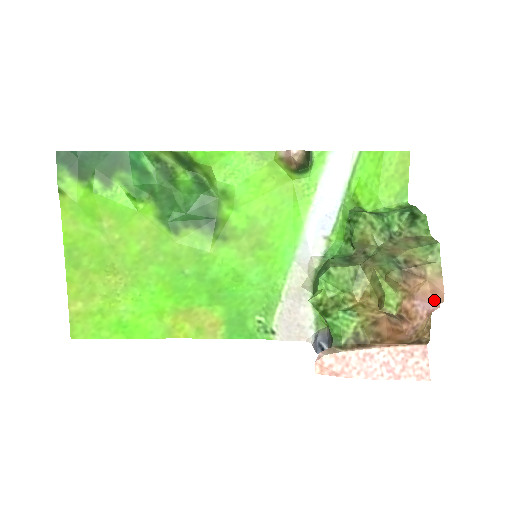
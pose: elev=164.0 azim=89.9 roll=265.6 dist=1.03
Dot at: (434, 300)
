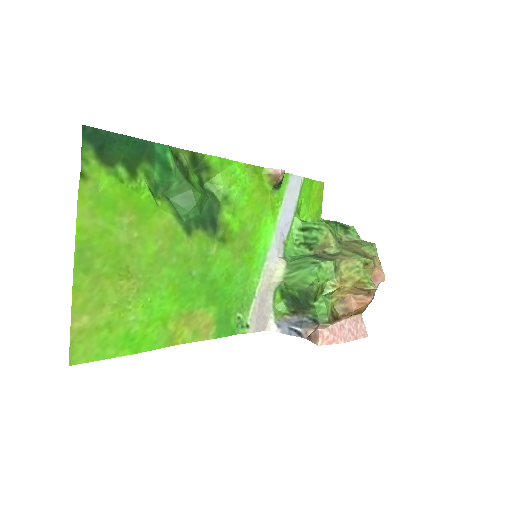
Dot at: (379, 280)
